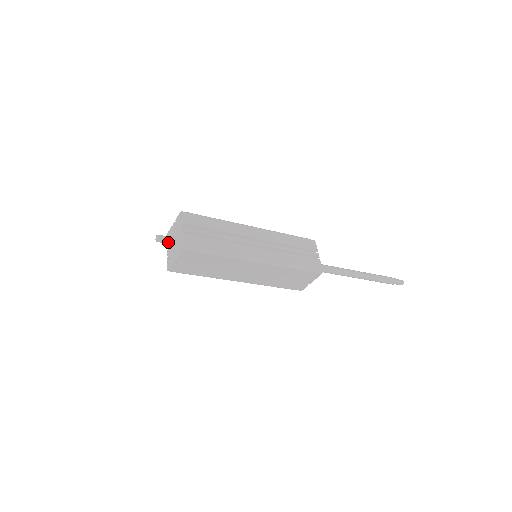
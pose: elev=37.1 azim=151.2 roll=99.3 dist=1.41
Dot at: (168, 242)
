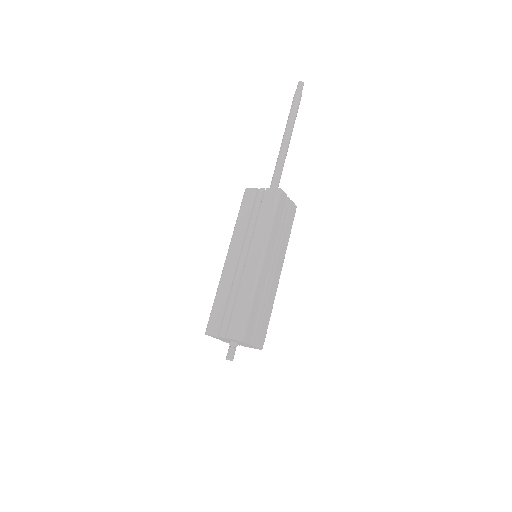
Dot at: (235, 350)
